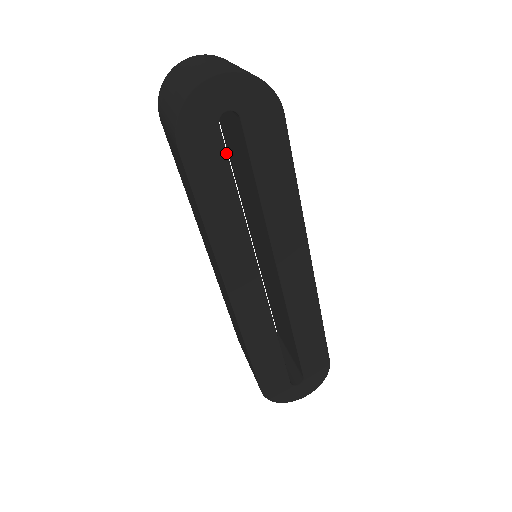
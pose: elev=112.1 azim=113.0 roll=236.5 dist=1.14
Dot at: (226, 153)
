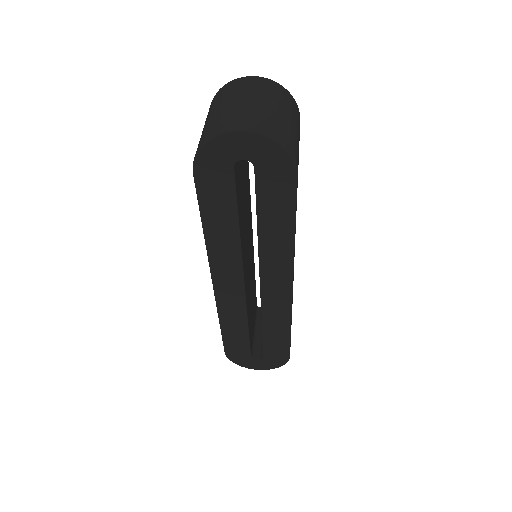
Dot at: (235, 189)
